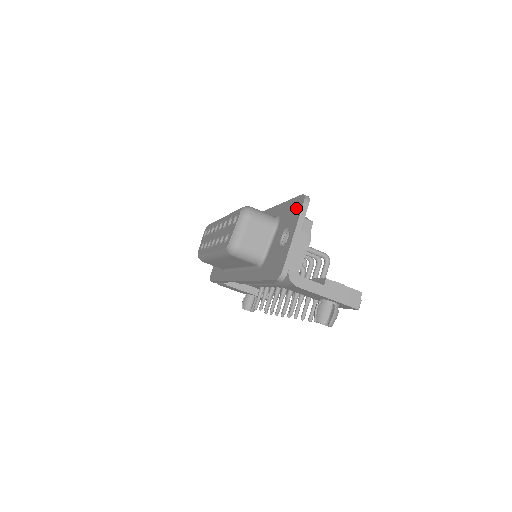
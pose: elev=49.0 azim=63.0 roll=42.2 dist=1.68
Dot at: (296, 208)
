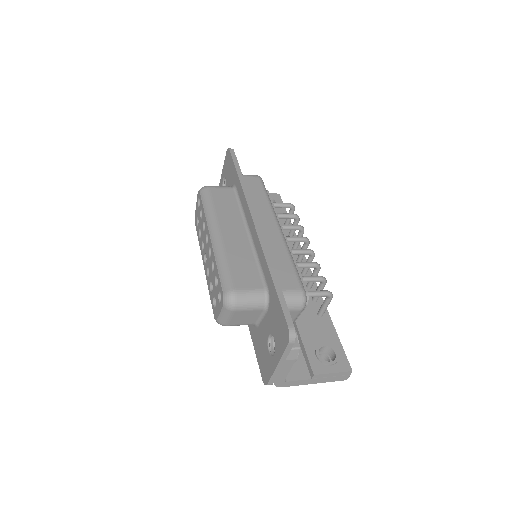
Dot at: (282, 333)
